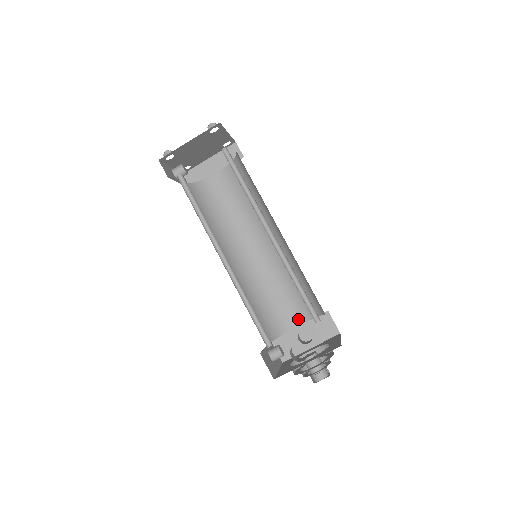
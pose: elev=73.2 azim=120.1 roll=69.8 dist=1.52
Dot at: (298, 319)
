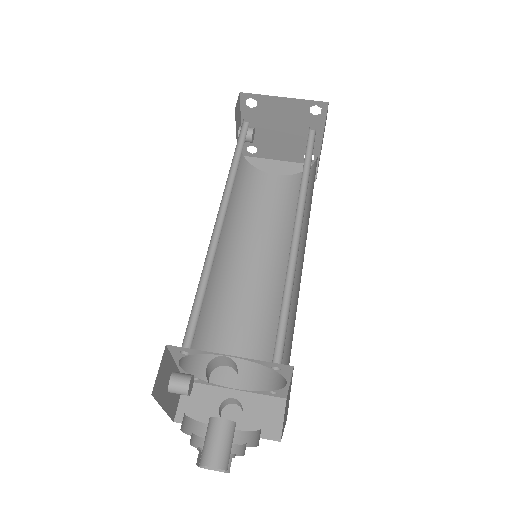
Dot at: (241, 379)
